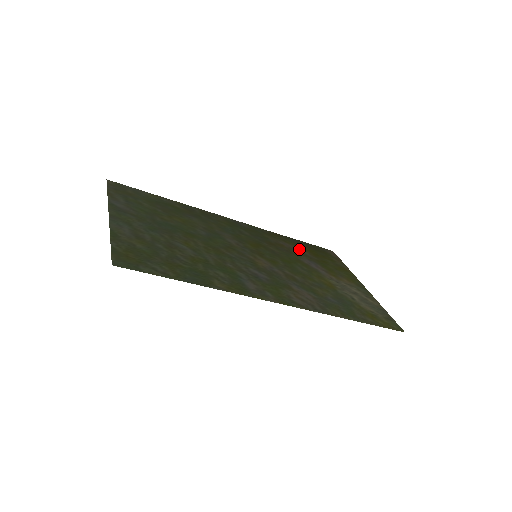
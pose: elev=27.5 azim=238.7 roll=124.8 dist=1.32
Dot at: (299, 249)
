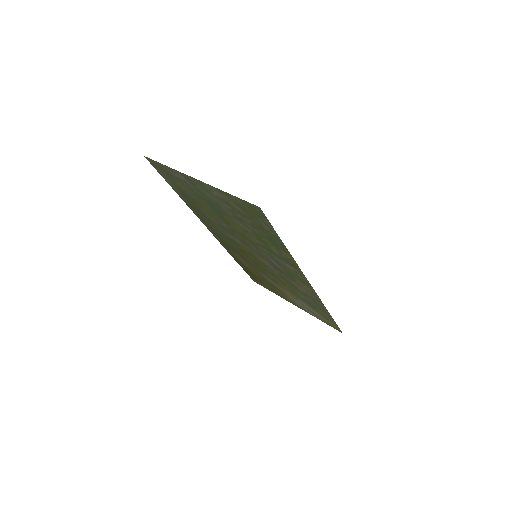
Dot at: (250, 268)
